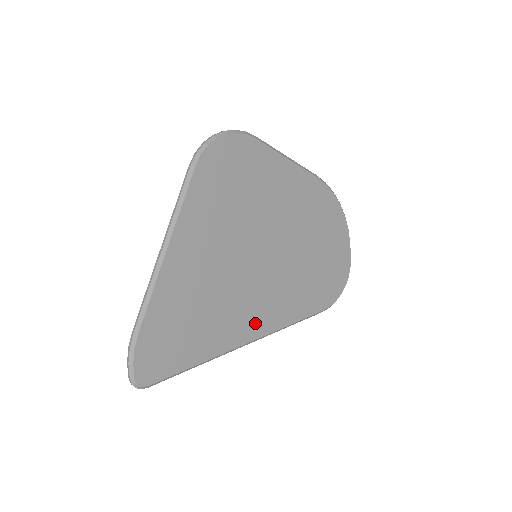
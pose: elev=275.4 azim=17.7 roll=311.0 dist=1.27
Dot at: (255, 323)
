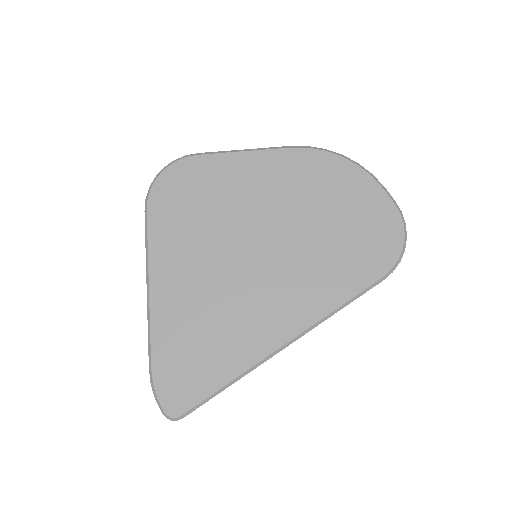
Dot at: (282, 323)
